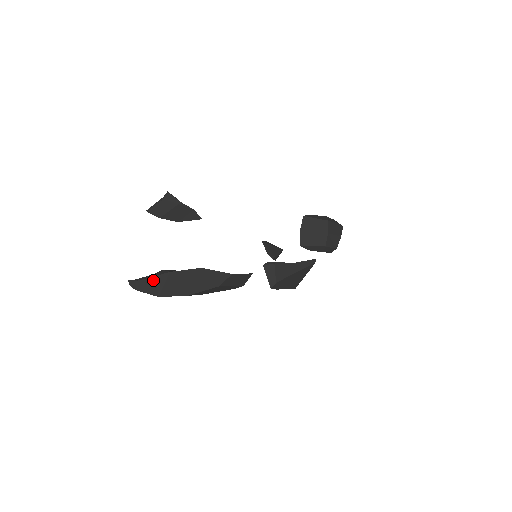
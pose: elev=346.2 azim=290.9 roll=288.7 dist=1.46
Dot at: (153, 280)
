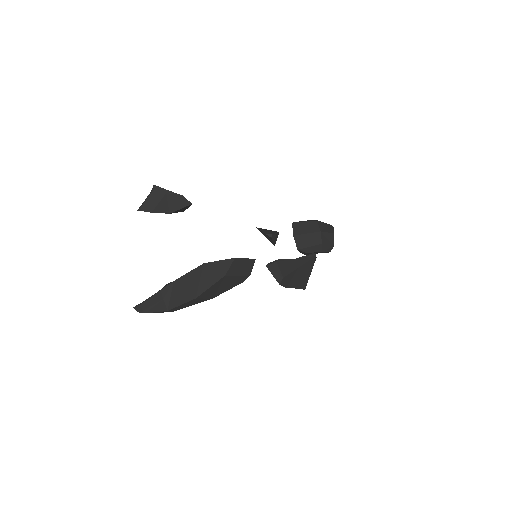
Dot at: (158, 295)
